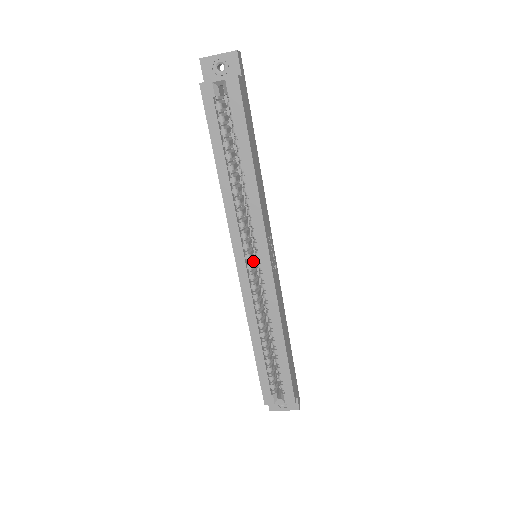
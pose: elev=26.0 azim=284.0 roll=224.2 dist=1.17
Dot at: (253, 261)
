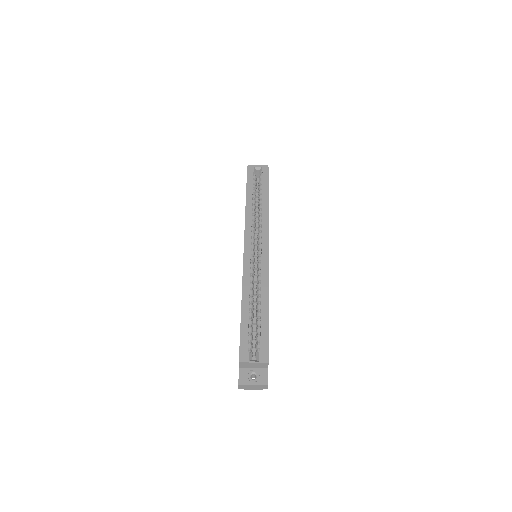
Dot at: (254, 255)
